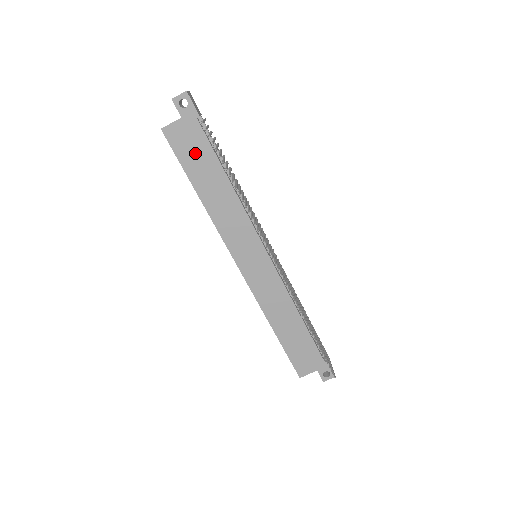
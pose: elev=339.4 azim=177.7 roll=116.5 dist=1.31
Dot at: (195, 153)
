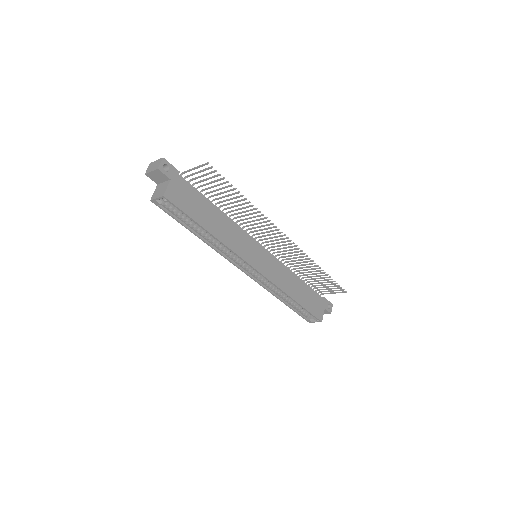
Dot at: (191, 201)
